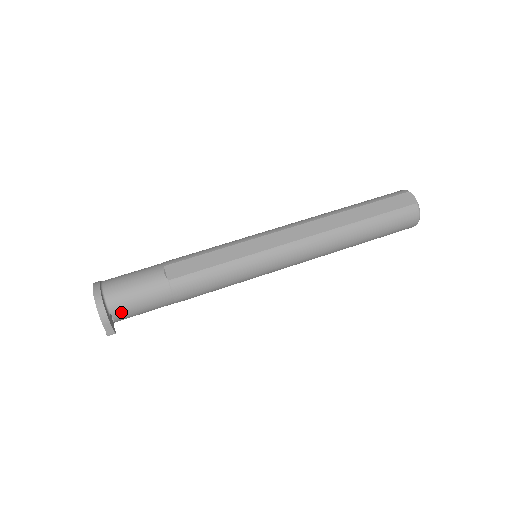
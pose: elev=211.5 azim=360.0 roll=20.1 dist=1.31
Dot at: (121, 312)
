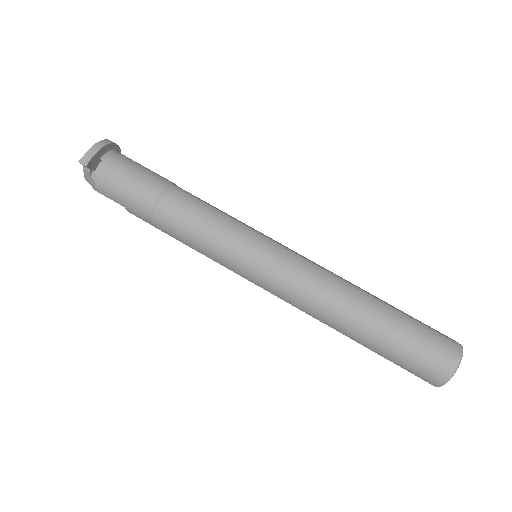
Dot at: (110, 167)
